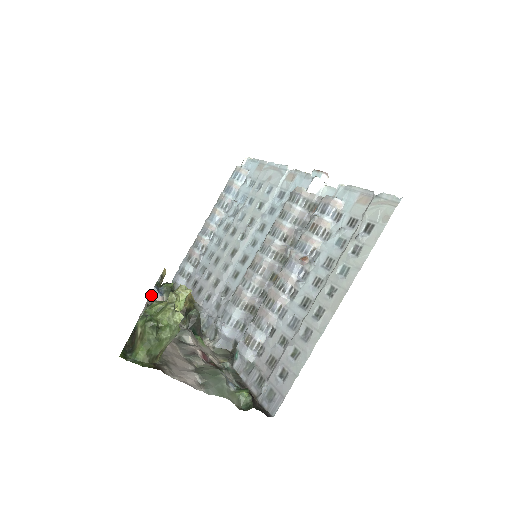
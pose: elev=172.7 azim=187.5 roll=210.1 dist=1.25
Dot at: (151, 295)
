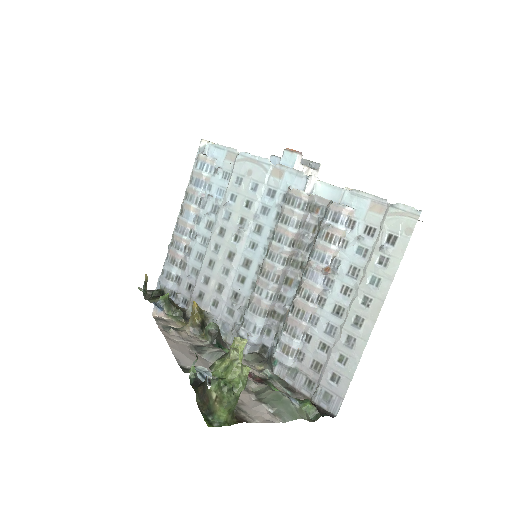
Dot at: (153, 314)
